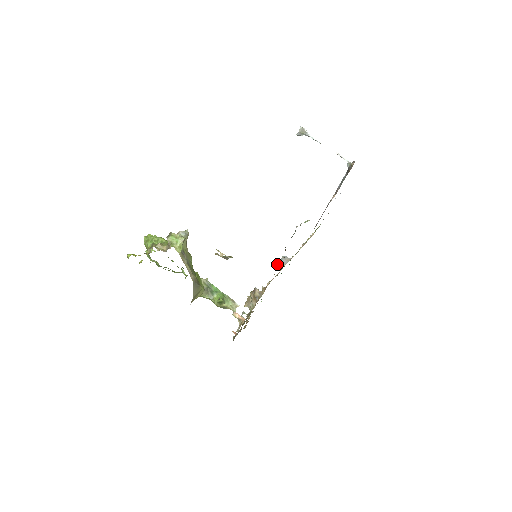
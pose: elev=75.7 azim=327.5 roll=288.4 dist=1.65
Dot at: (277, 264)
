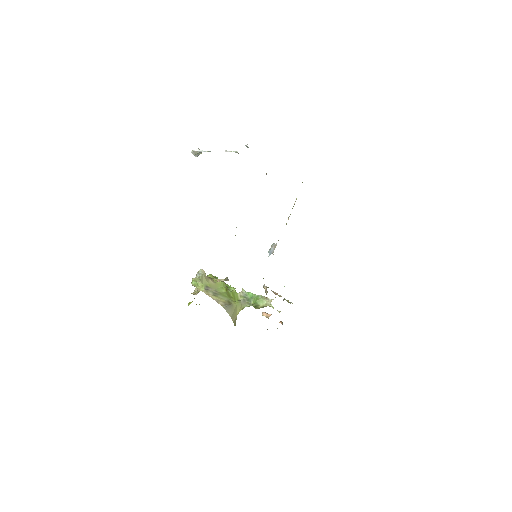
Dot at: occluded
